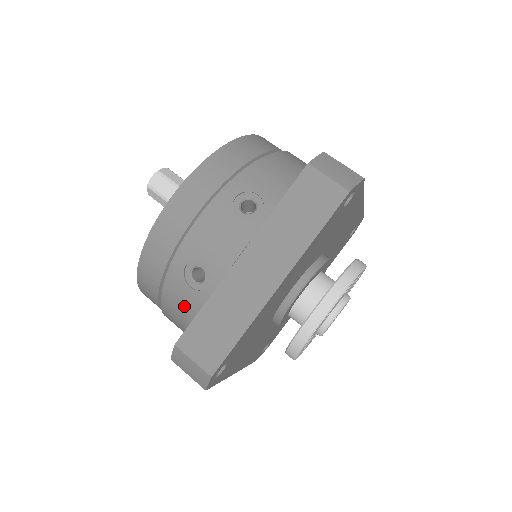
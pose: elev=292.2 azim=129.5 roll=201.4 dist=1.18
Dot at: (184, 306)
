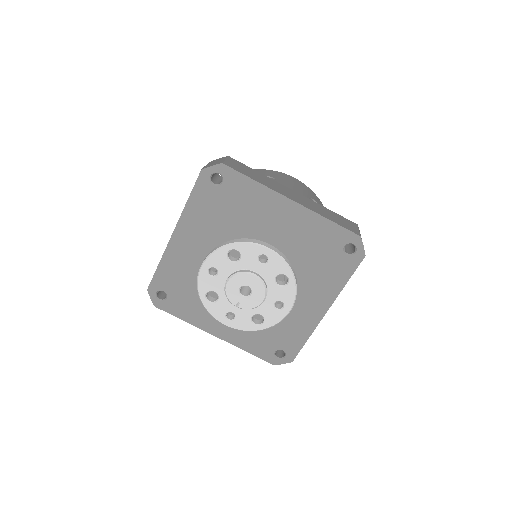
Dot at: occluded
